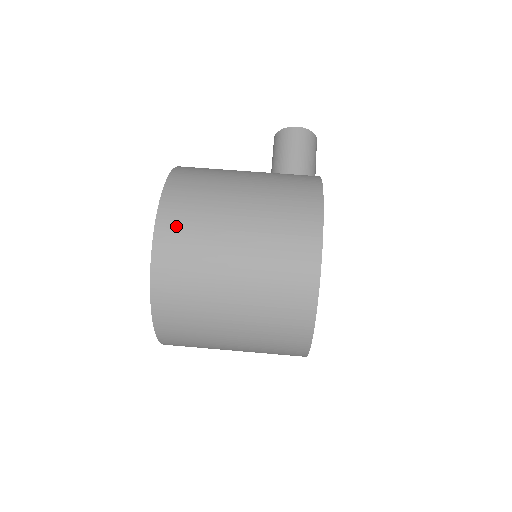
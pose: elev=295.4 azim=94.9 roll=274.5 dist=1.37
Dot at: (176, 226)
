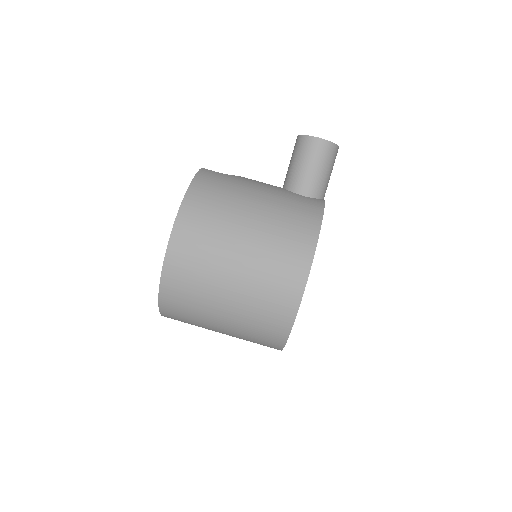
Dot at: (183, 259)
